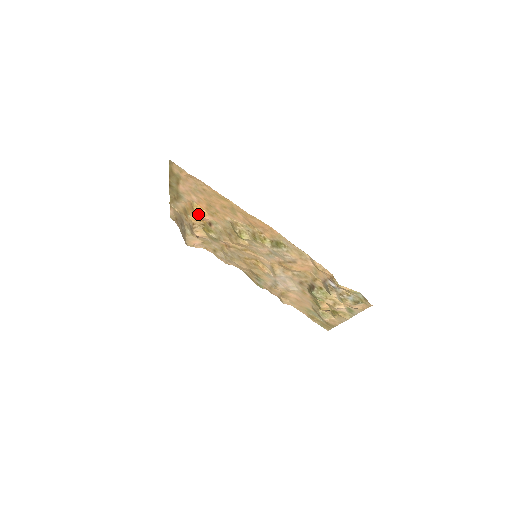
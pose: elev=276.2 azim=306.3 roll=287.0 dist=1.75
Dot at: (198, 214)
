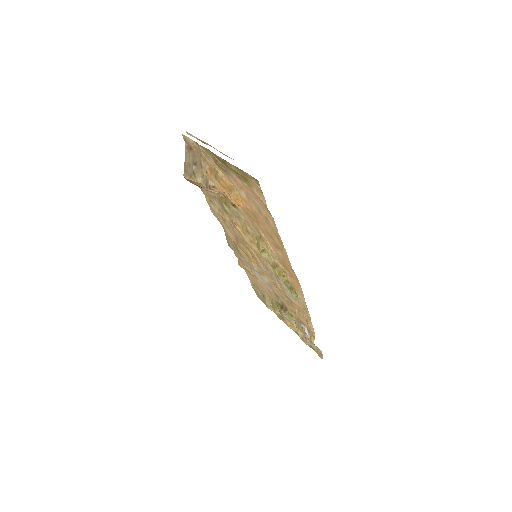
Dot at: (232, 200)
